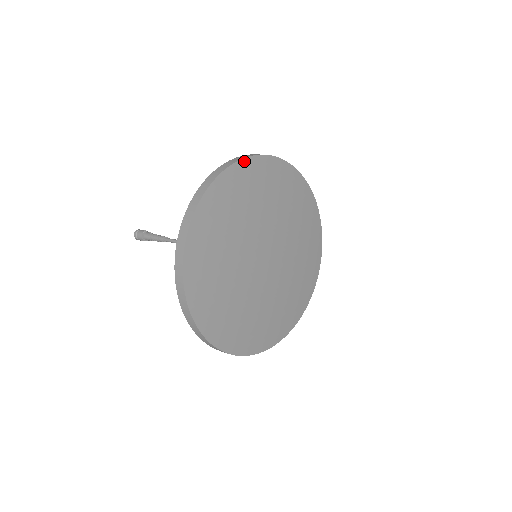
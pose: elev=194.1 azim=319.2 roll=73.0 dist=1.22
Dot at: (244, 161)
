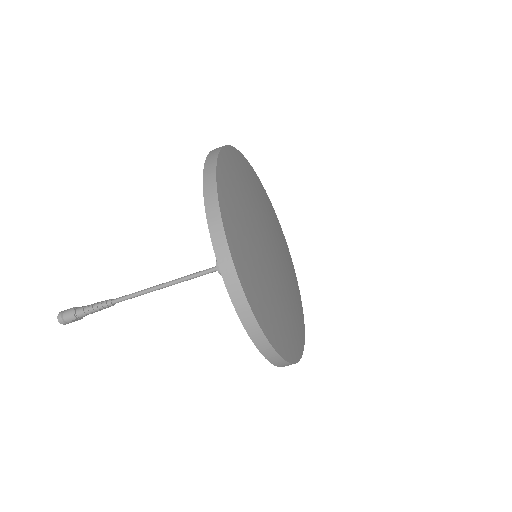
Dot at: (224, 150)
